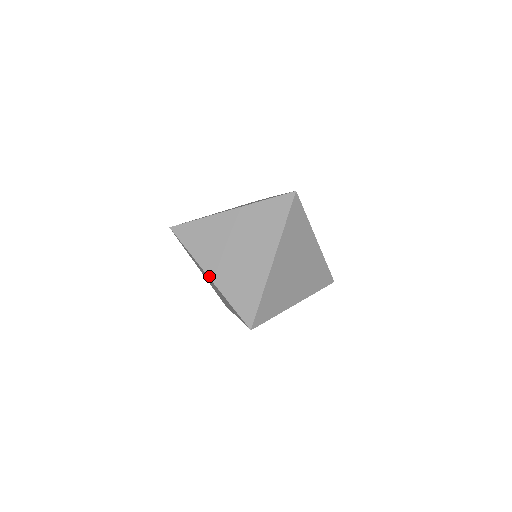
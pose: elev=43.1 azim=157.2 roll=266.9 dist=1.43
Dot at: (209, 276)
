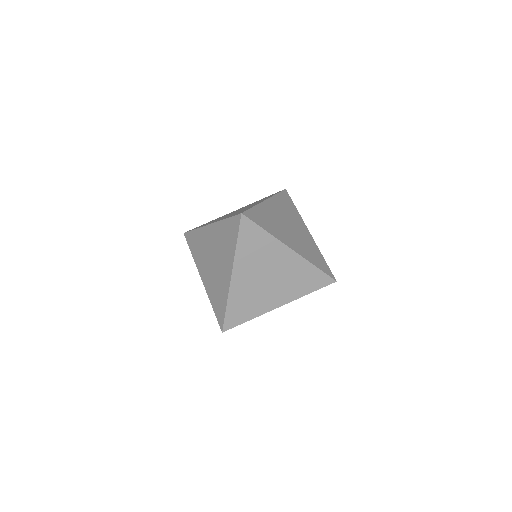
Dot at: (202, 280)
